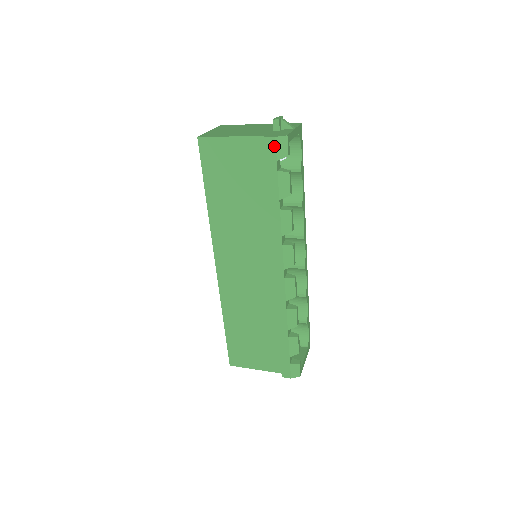
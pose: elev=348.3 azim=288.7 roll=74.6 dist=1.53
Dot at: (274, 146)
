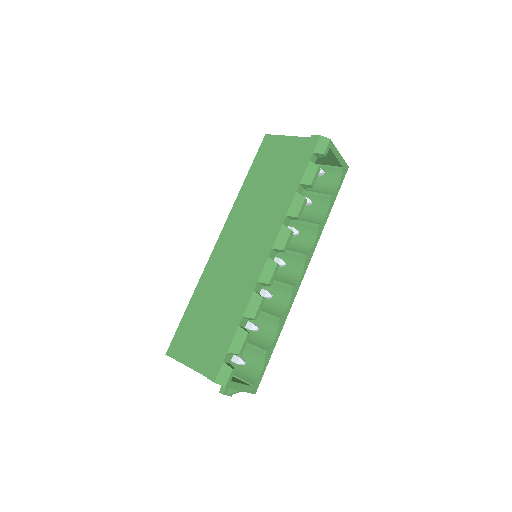
Dot at: (316, 142)
